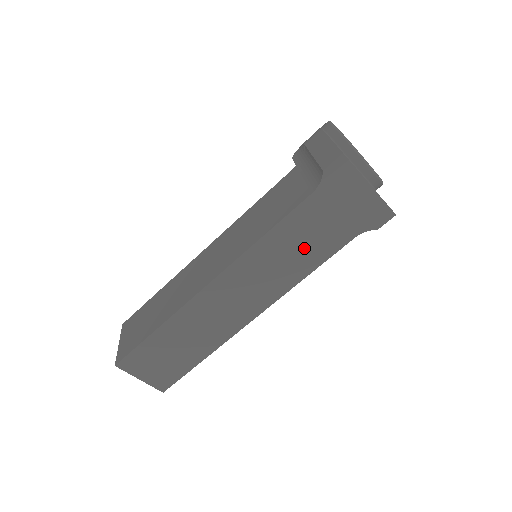
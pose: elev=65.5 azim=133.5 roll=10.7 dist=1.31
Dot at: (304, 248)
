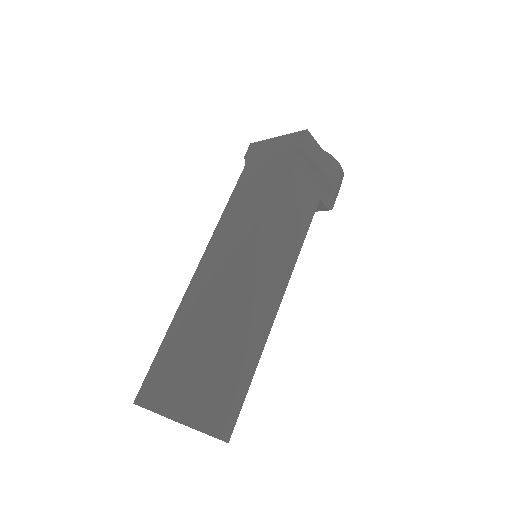
Dot at: (255, 195)
